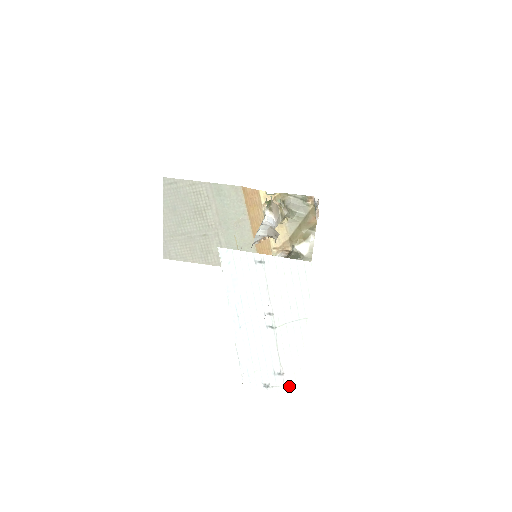
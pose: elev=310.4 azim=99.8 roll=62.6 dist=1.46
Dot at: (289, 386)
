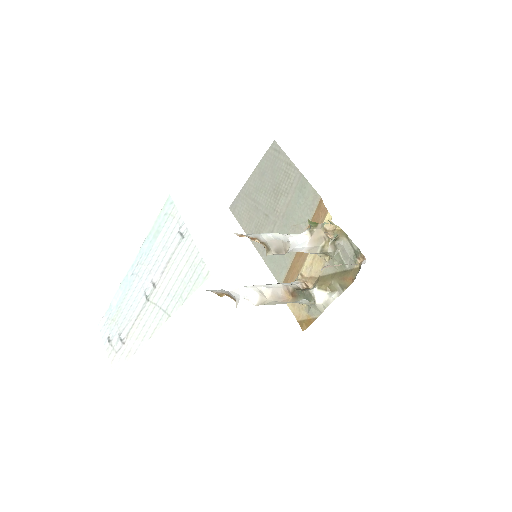
Dot at: (119, 357)
